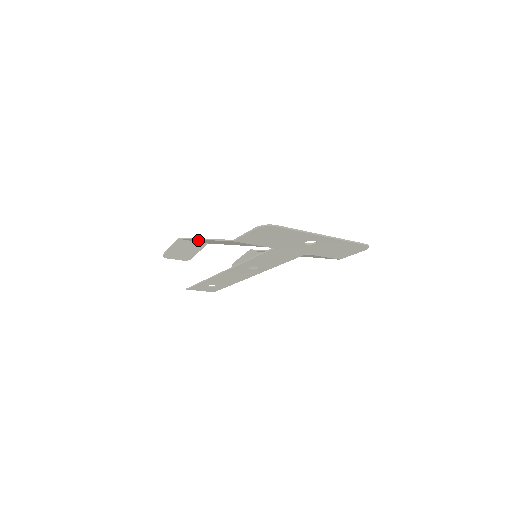
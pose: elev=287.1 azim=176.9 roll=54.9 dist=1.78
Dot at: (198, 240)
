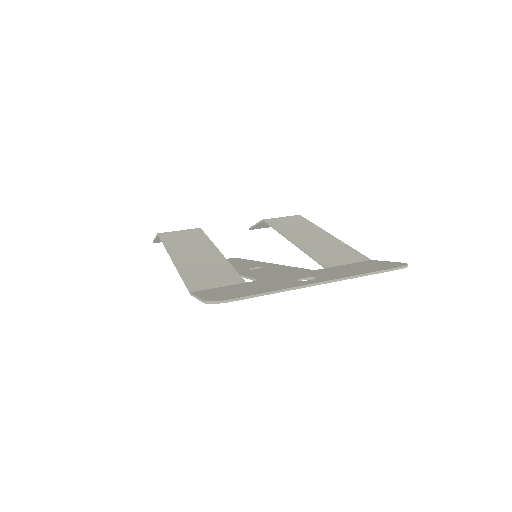
Dot at: (174, 246)
